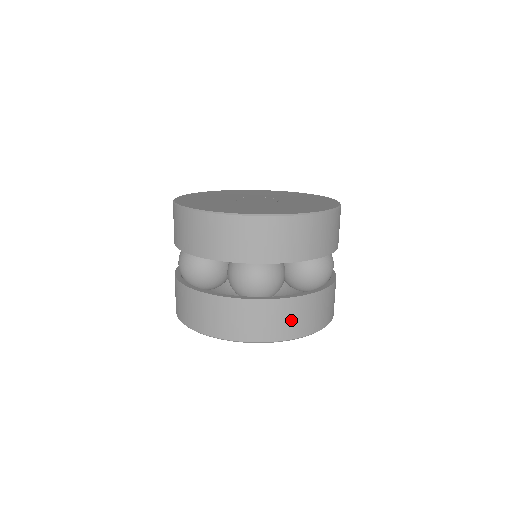
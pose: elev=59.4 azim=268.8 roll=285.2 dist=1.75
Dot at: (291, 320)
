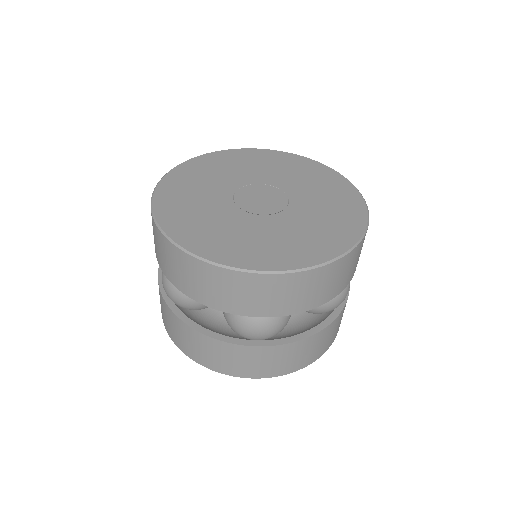
Dot at: (295, 358)
